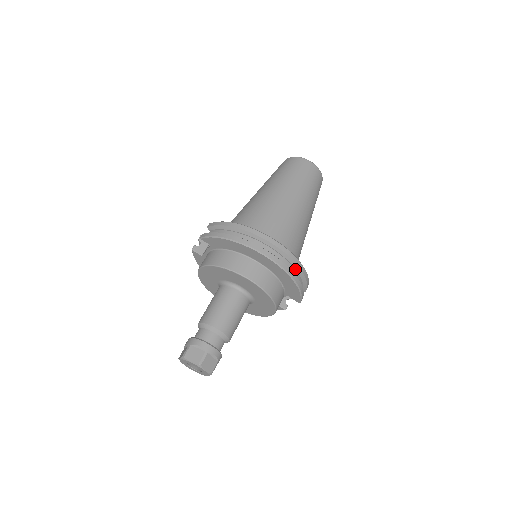
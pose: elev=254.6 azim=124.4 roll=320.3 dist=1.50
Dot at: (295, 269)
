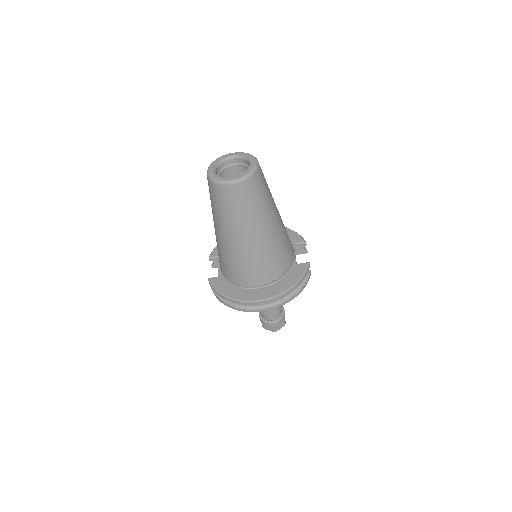
Dot at: occluded
